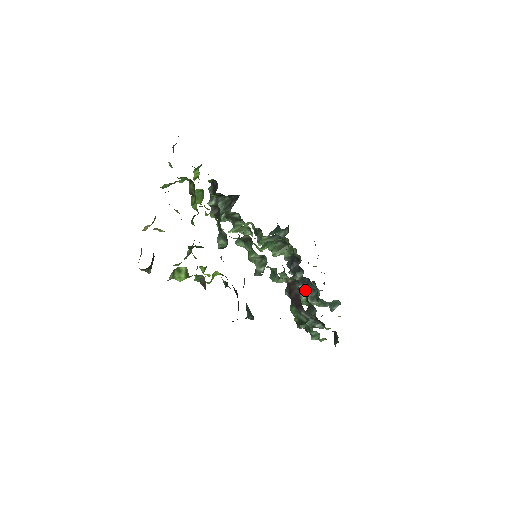
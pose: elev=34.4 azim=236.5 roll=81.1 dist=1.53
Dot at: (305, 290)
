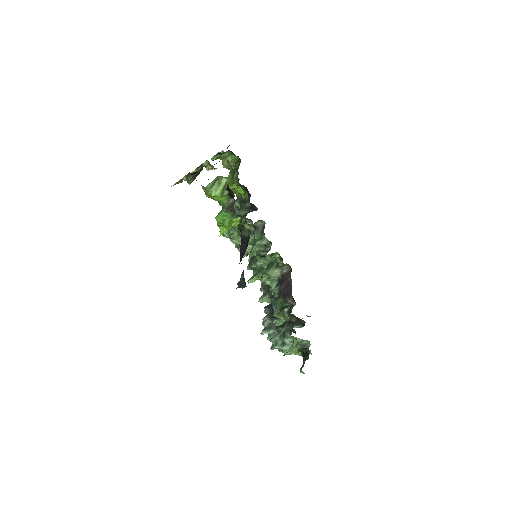
Dot at: occluded
